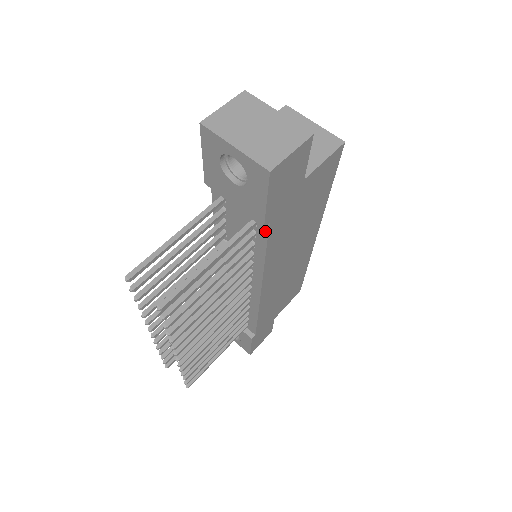
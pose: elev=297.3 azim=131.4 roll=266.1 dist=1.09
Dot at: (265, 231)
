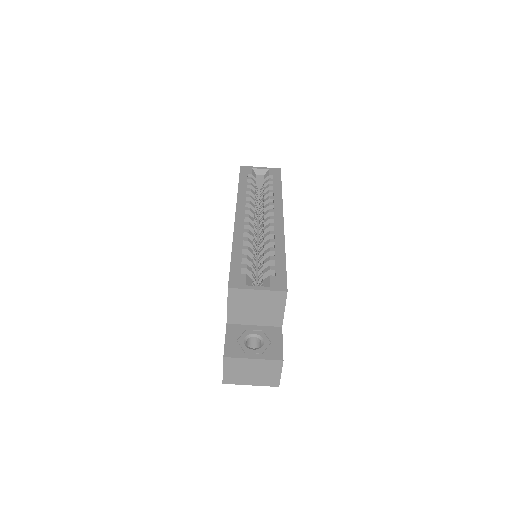
Dot at: occluded
